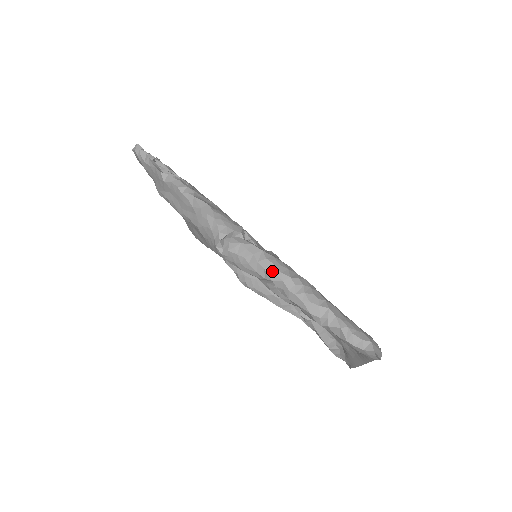
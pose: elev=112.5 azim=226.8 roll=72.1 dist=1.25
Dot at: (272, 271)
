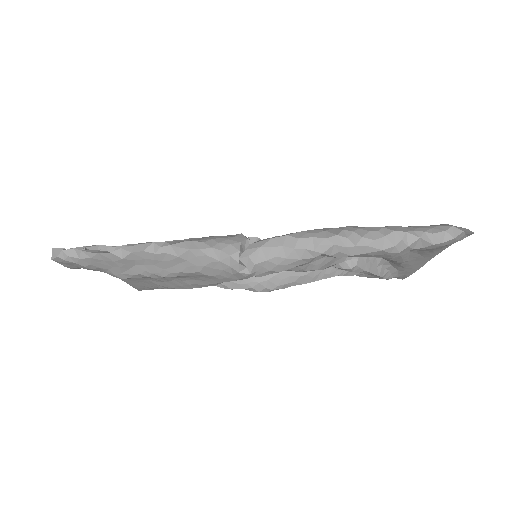
Dot at: (315, 245)
